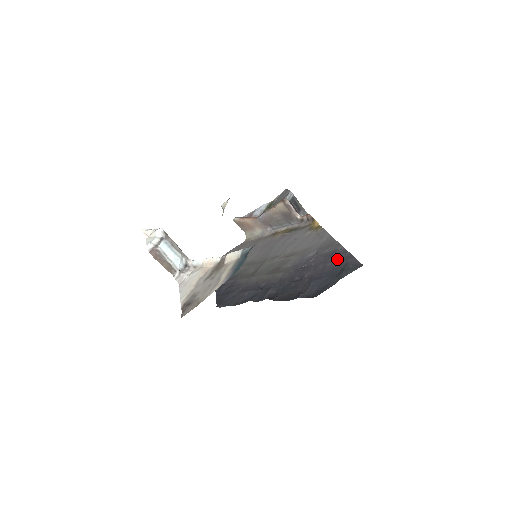
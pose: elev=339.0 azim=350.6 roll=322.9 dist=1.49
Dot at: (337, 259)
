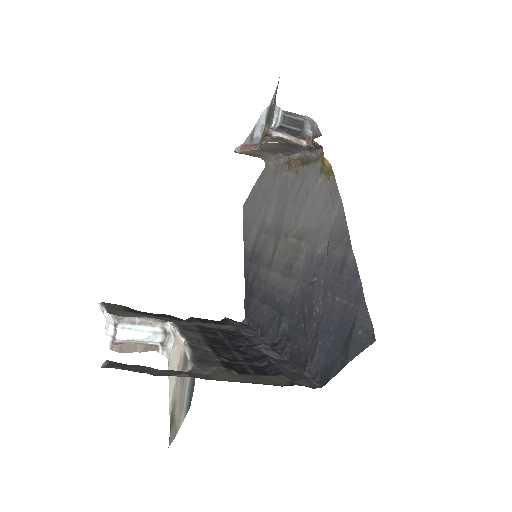
Dot at: (346, 292)
